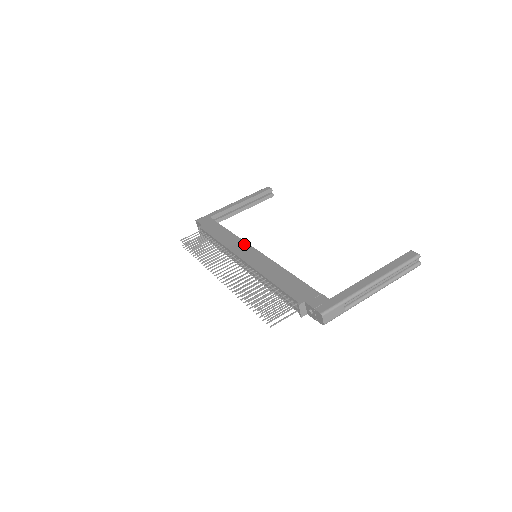
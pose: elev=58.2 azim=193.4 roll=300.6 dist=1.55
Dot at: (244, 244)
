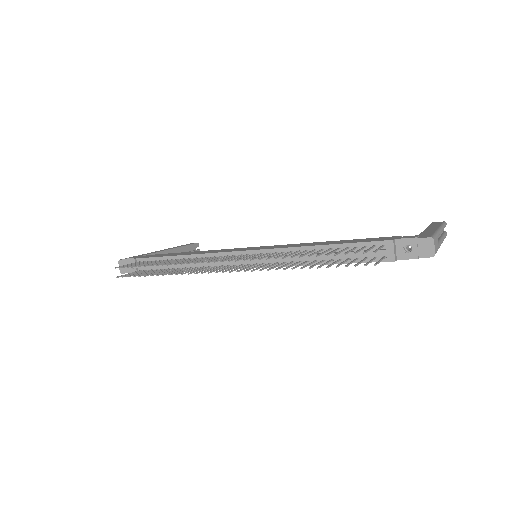
Dot at: (231, 249)
